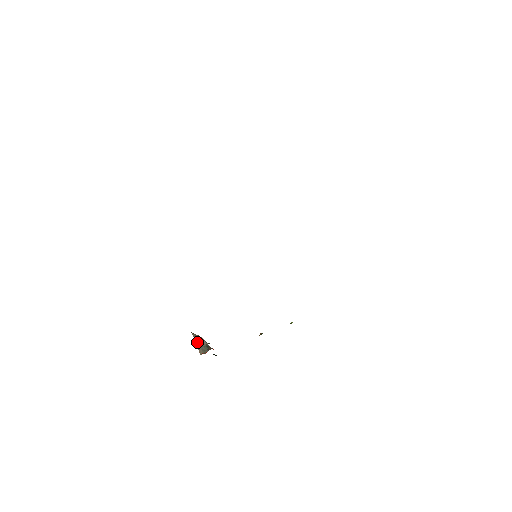
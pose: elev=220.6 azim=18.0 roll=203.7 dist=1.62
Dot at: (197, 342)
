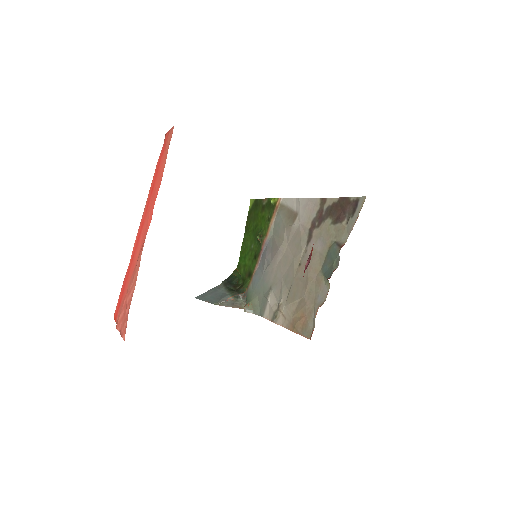
Dot at: (230, 306)
